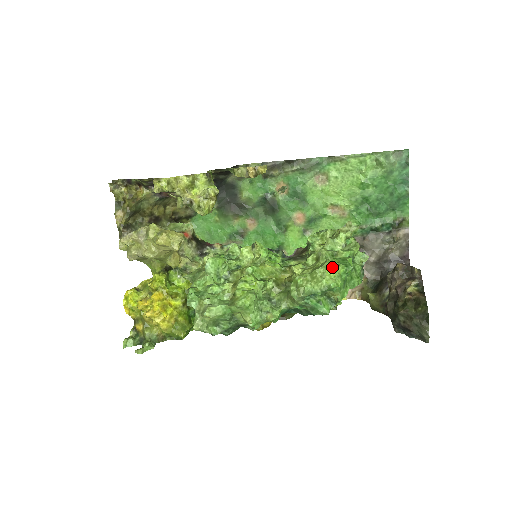
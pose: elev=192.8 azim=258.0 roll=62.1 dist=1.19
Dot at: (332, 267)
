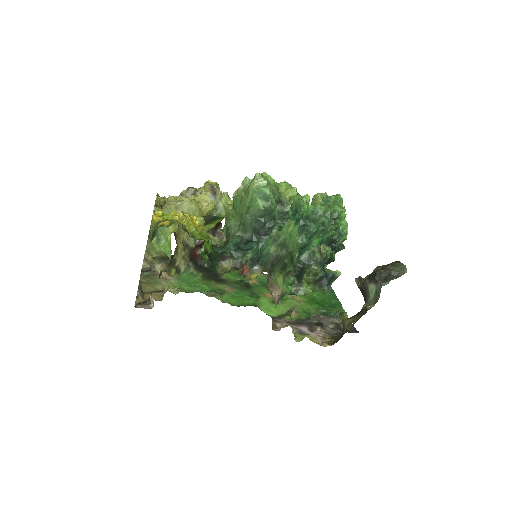
Dot at: occluded
